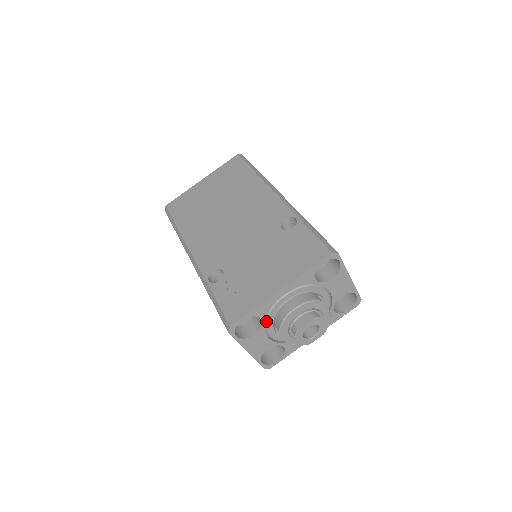
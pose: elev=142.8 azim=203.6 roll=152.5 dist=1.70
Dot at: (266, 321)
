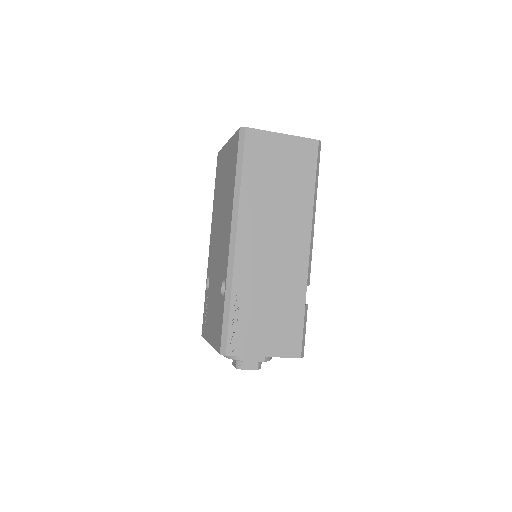
Dot at: occluded
